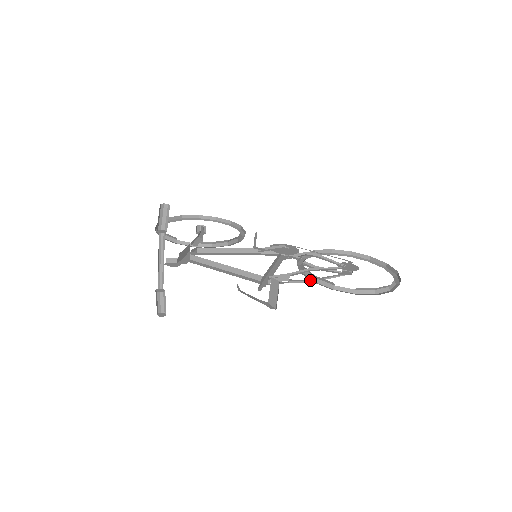
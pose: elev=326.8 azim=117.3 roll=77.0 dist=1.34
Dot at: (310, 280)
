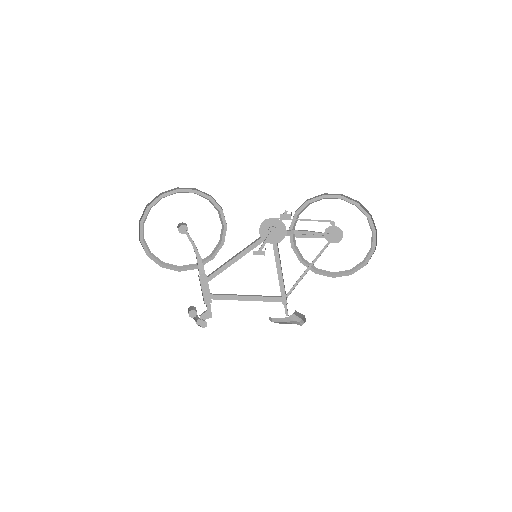
Dot at: occluded
